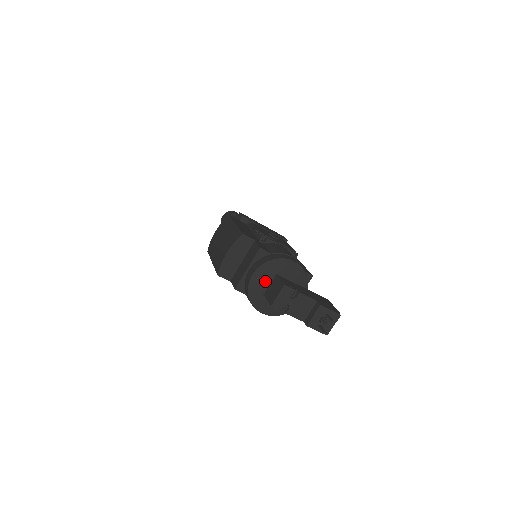
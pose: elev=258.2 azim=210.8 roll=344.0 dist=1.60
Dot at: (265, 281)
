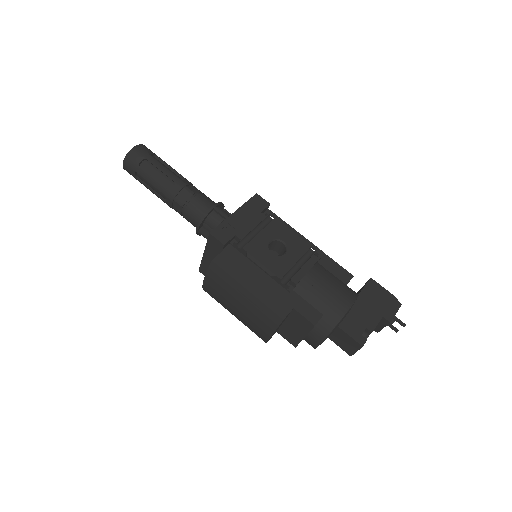
Dot at: occluded
